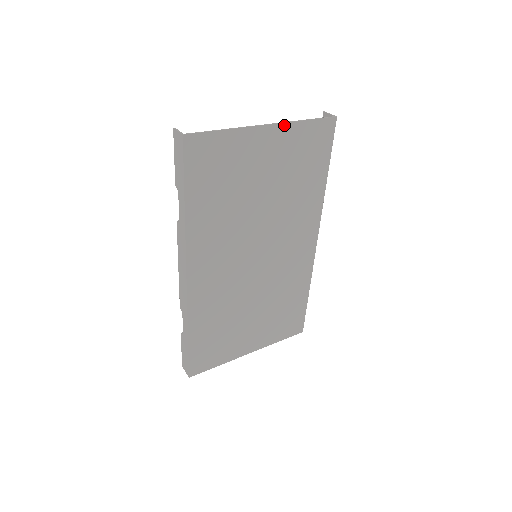
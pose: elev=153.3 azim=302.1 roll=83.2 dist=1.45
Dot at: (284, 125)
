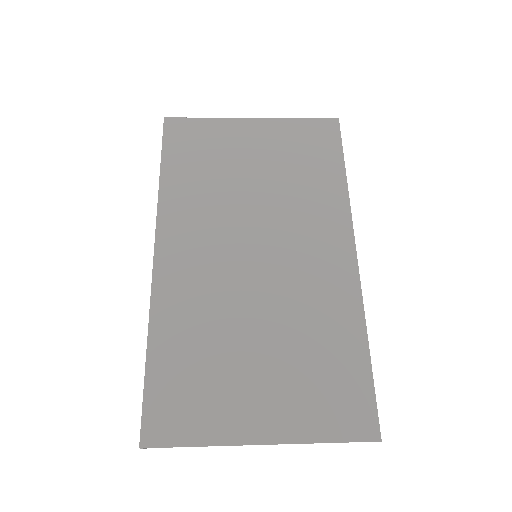
Dot at: (272, 120)
